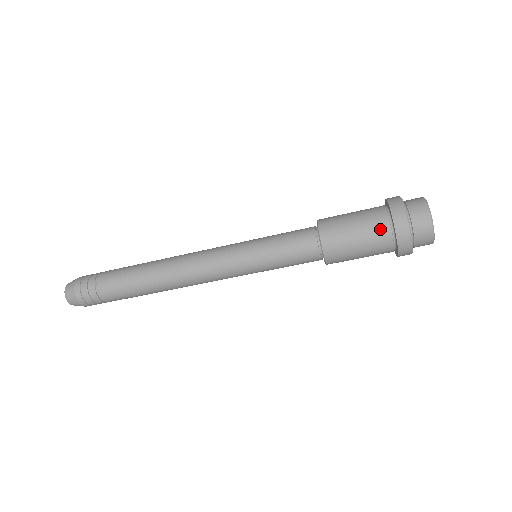
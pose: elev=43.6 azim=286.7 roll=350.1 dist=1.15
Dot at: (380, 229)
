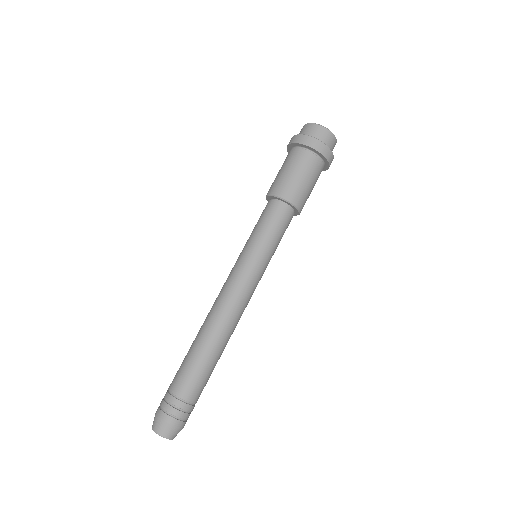
Dot at: (302, 157)
